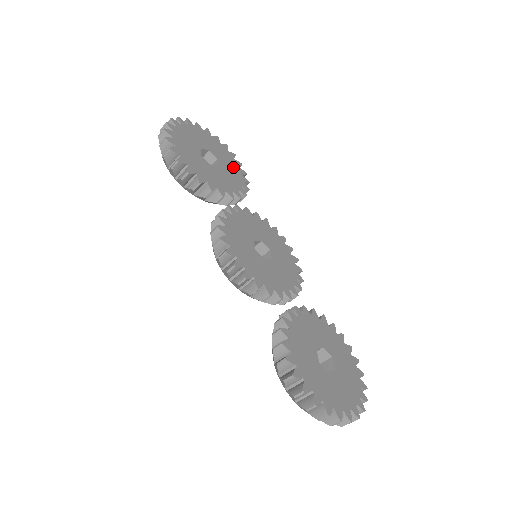
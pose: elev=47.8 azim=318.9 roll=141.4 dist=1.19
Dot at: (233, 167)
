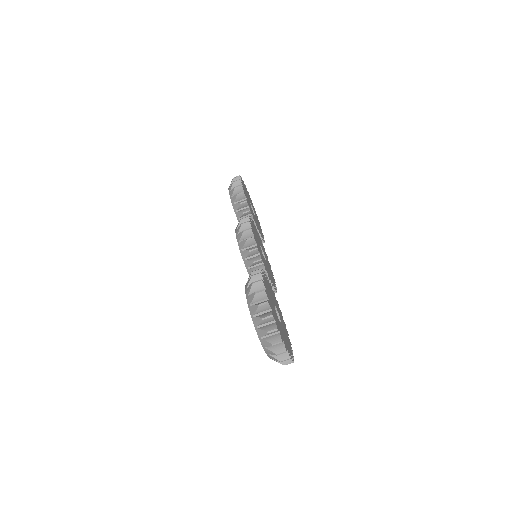
Dot at: (260, 228)
